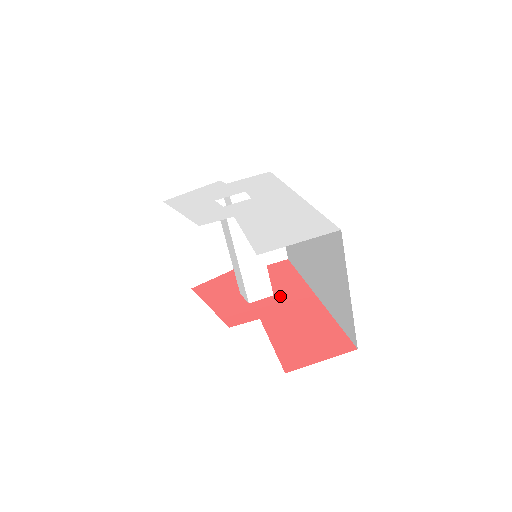
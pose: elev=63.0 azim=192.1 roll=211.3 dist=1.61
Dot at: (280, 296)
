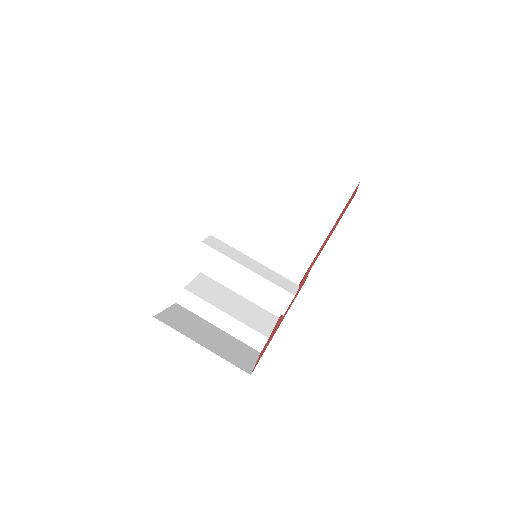
Dot at: (303, 279)
